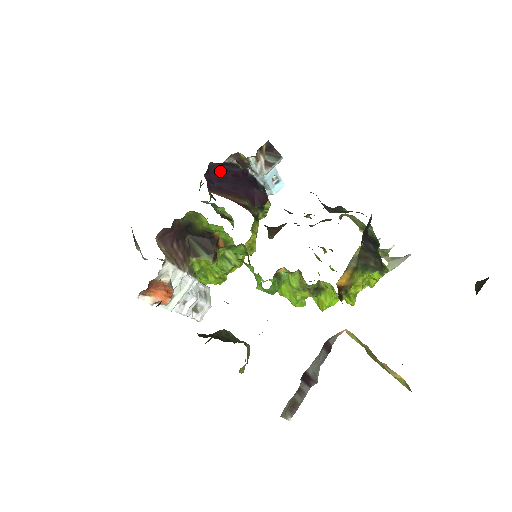
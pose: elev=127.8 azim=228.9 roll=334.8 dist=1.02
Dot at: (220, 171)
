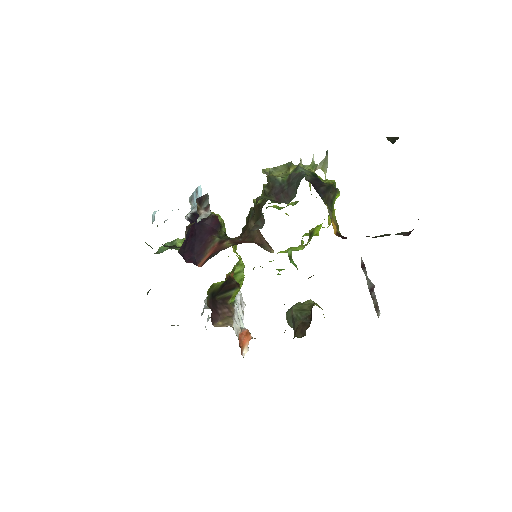
Dot at: (185, 246)
